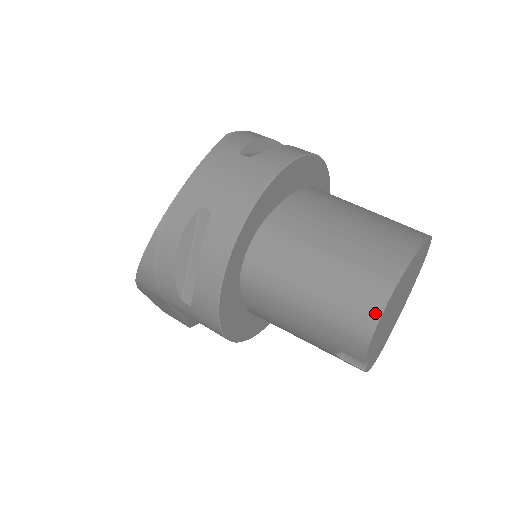
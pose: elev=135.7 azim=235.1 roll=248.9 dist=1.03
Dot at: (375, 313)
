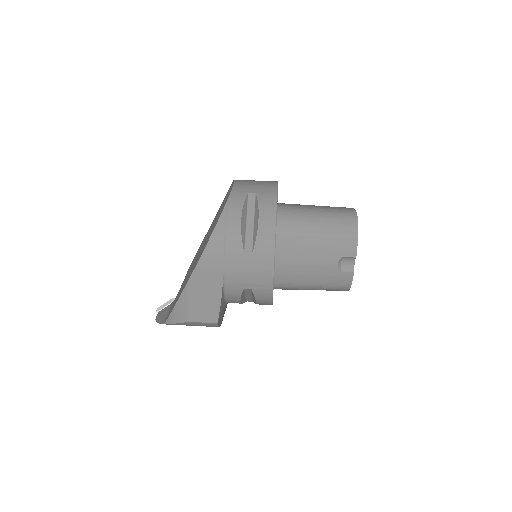
Dot at: (355, 220)
